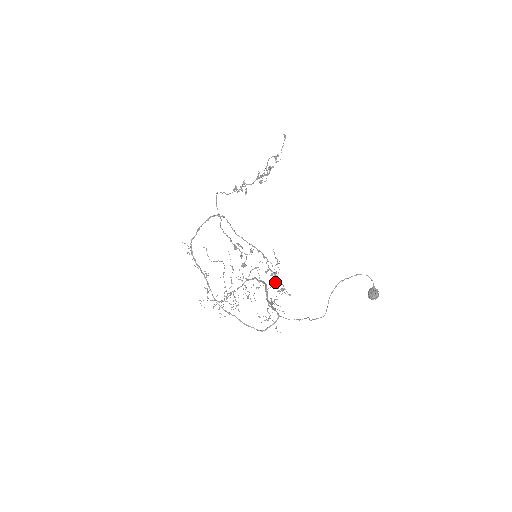
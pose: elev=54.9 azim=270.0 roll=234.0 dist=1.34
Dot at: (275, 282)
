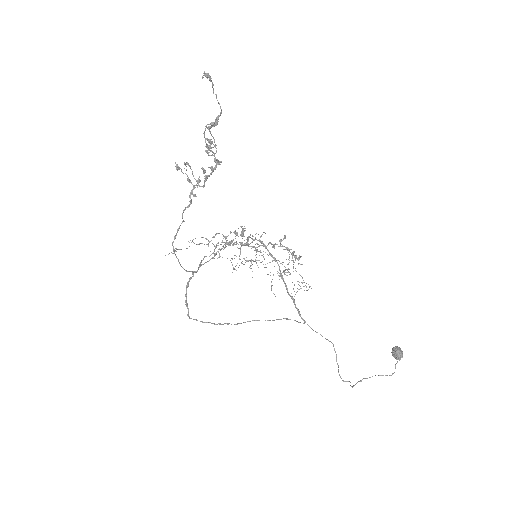
Dot at: occluded
